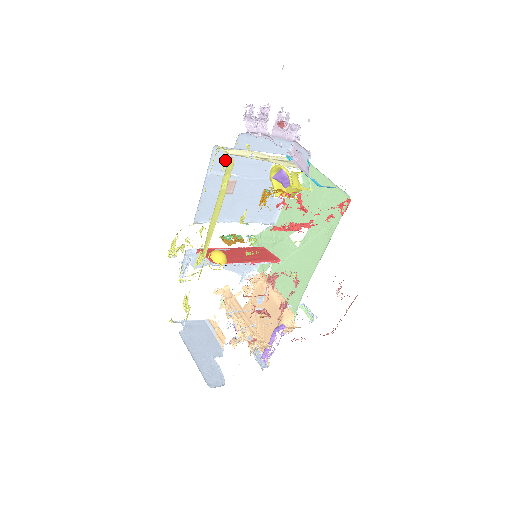
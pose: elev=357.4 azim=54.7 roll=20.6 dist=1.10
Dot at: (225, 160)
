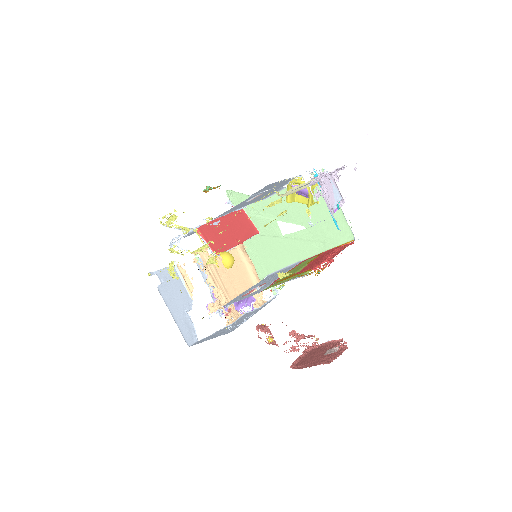
Dot at: (268, 187)
